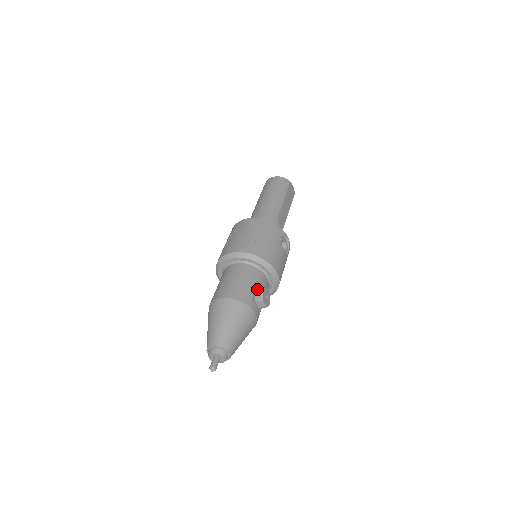
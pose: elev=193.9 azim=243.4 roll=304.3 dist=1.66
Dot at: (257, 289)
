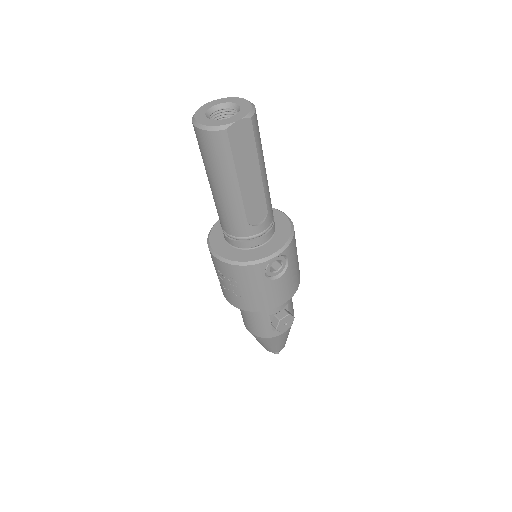
Dot at: (272, 324)
